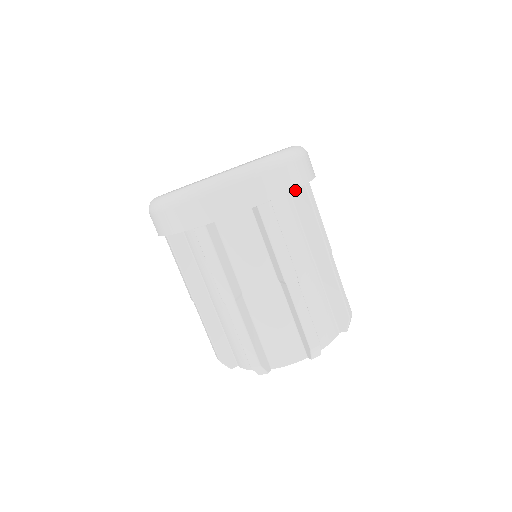
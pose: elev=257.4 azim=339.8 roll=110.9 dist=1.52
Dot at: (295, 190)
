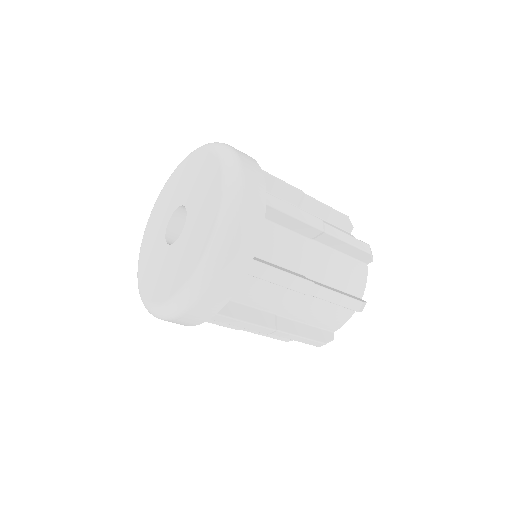
Dot at: occluded
